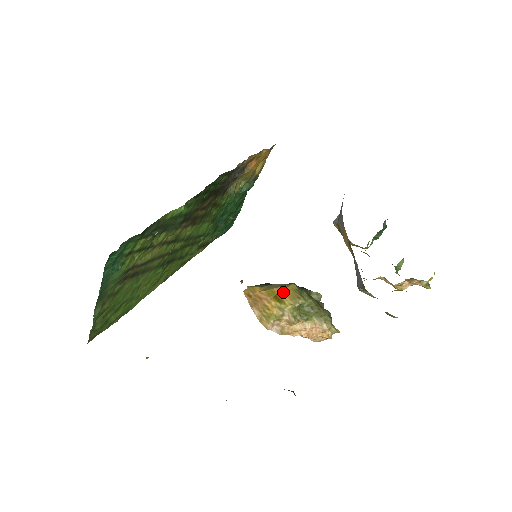
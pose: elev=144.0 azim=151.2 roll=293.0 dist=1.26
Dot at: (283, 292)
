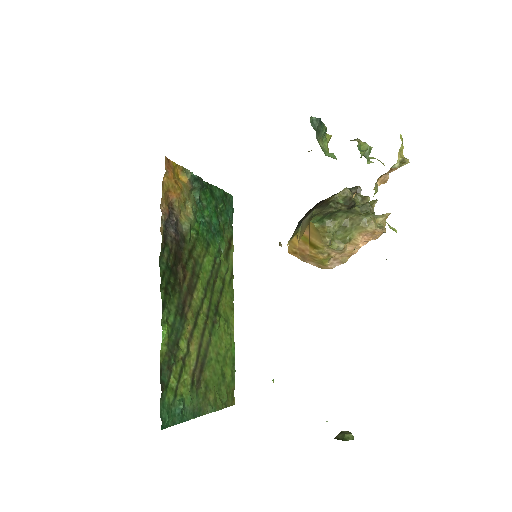
Dot at: (311, 236)
